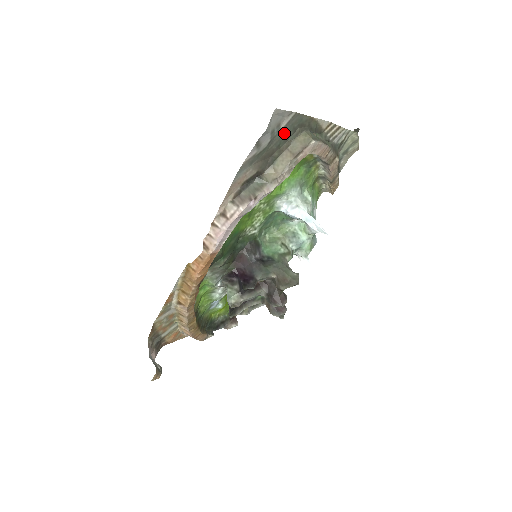
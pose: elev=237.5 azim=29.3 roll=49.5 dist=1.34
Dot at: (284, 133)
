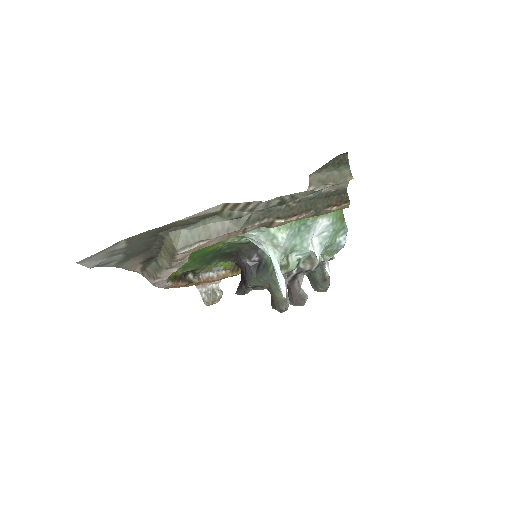
Dot at: (138, 243)
